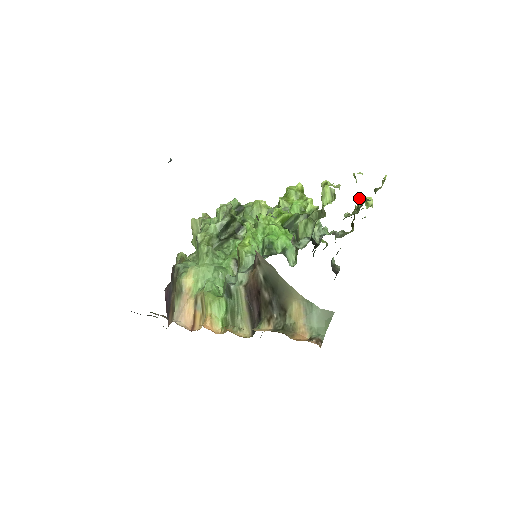
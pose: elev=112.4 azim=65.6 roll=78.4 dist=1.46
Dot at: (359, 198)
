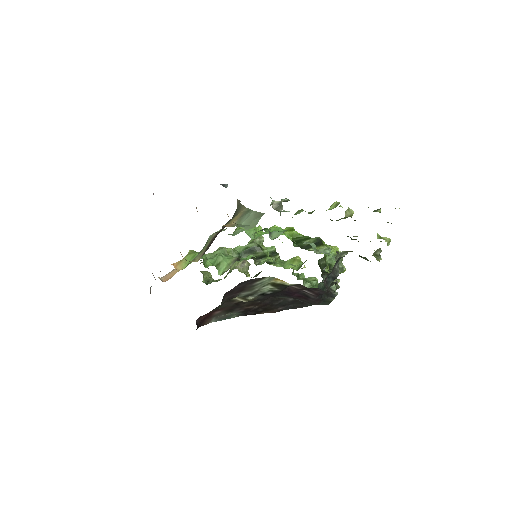
Dot at: occluded
